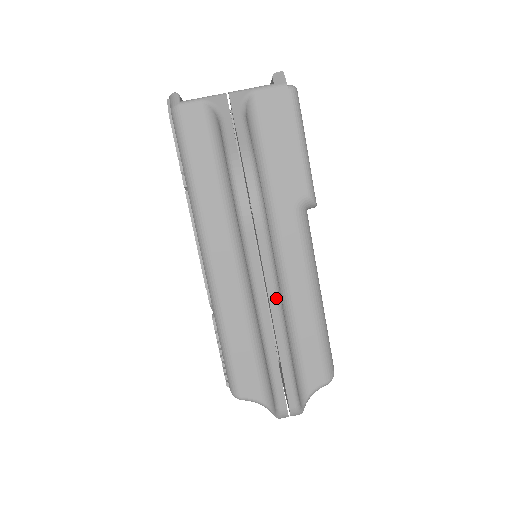
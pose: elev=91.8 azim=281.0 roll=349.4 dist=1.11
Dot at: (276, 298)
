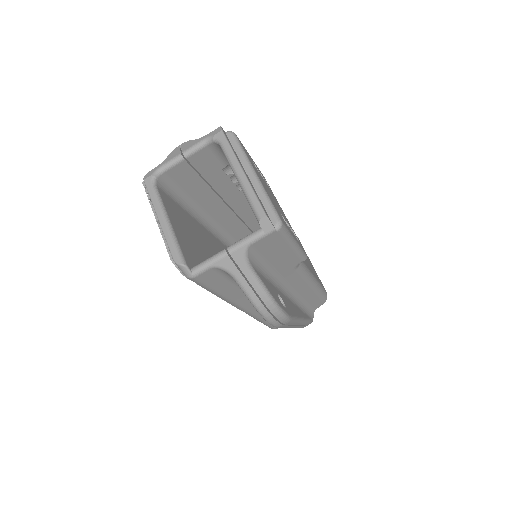
Dot at: (299, 322)
